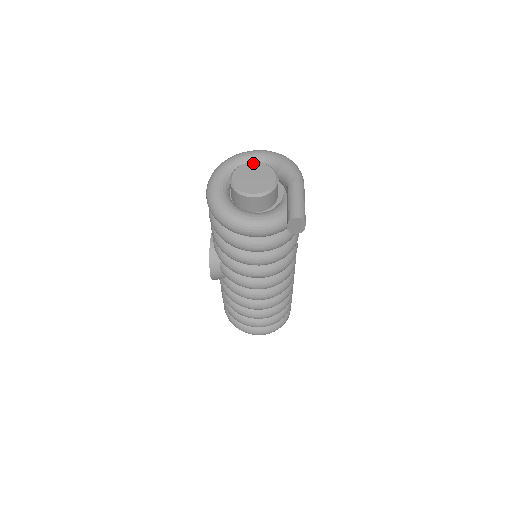
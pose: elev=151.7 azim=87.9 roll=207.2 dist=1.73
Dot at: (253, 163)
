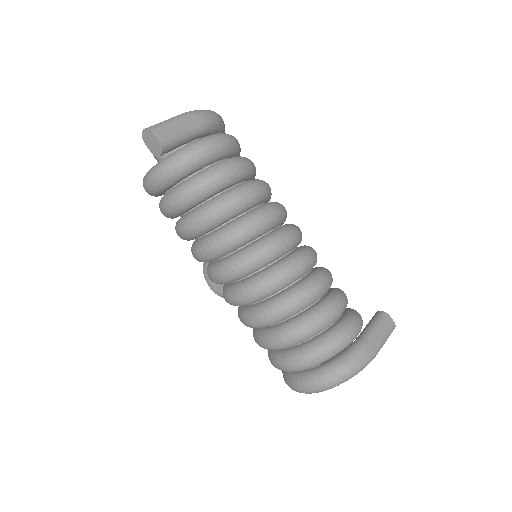
Dot at: occluded
